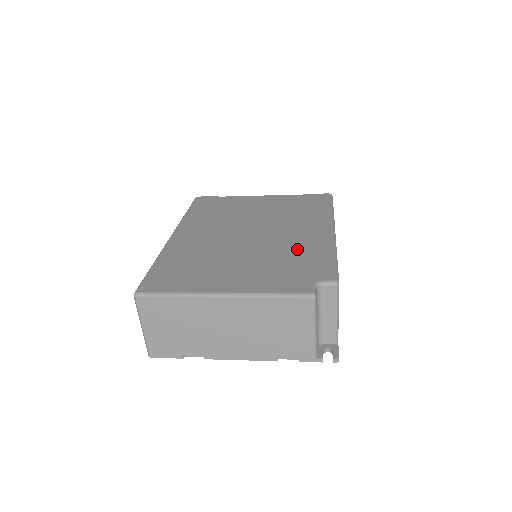
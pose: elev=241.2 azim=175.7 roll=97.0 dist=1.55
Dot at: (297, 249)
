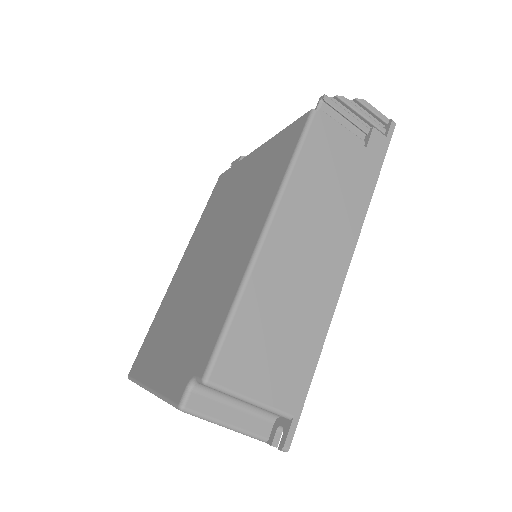
Dot at: (215, 293)
